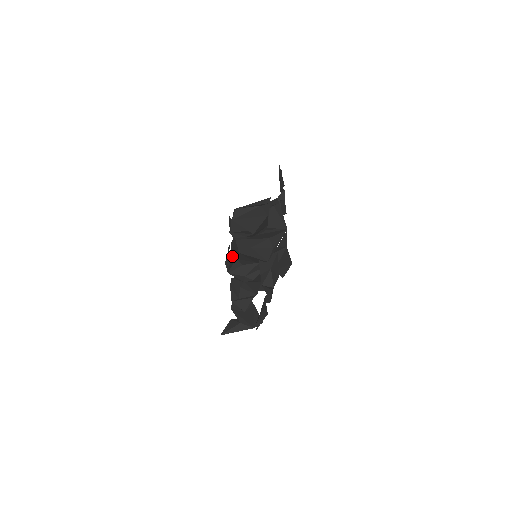
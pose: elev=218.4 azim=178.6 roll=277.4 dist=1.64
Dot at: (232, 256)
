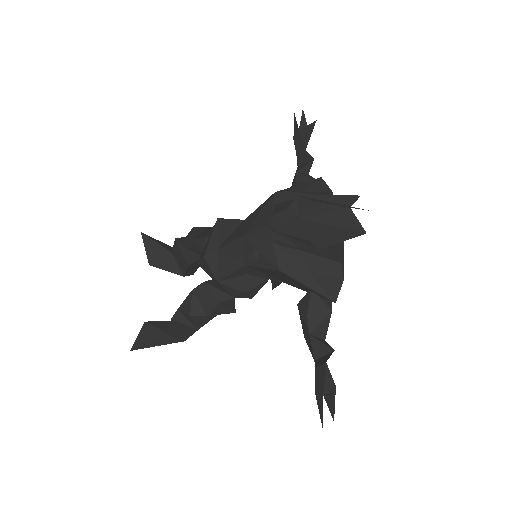
Dot at: (226, 252)
